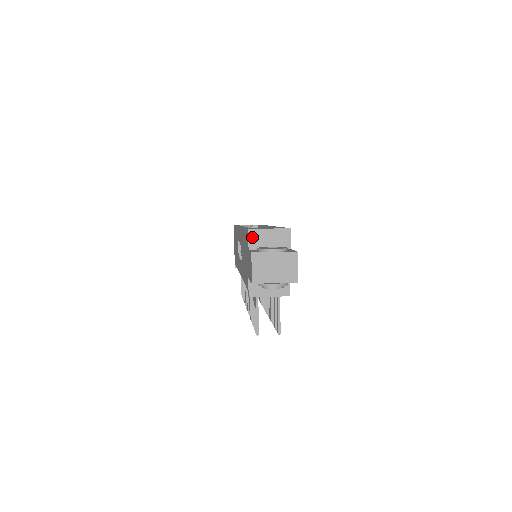
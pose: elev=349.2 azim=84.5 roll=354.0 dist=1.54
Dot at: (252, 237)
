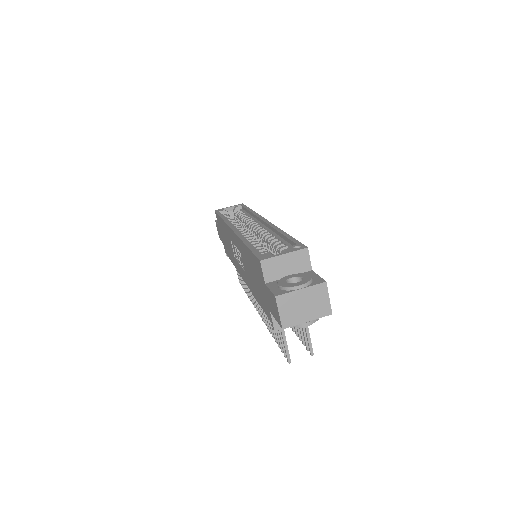
Dot at: (266, 269)
